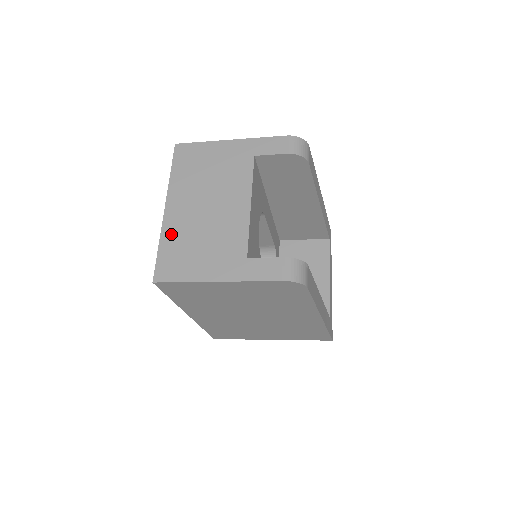
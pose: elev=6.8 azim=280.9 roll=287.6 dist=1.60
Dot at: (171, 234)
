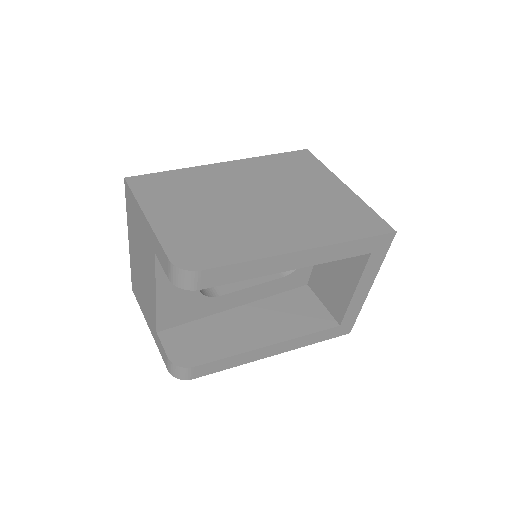
Dot at: (133, 266)
